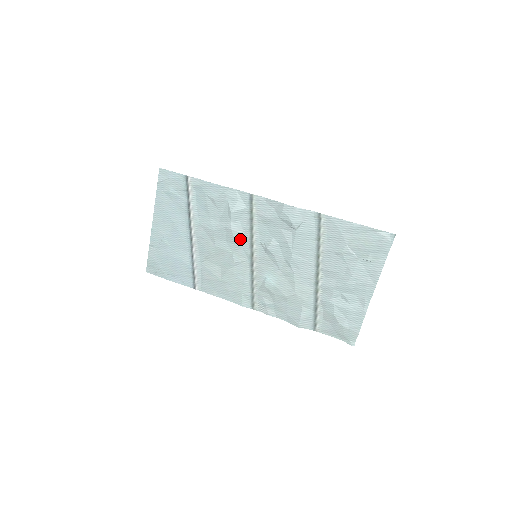
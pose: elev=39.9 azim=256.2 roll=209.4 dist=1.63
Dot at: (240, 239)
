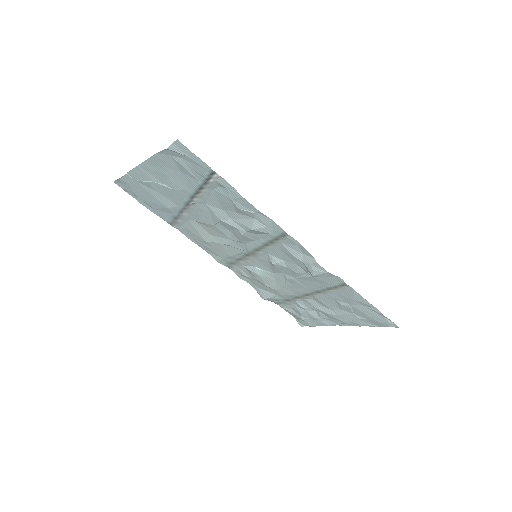
Dot at: (247, 240)
